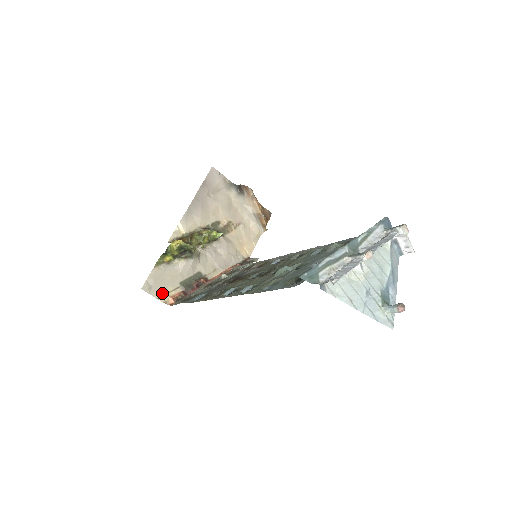
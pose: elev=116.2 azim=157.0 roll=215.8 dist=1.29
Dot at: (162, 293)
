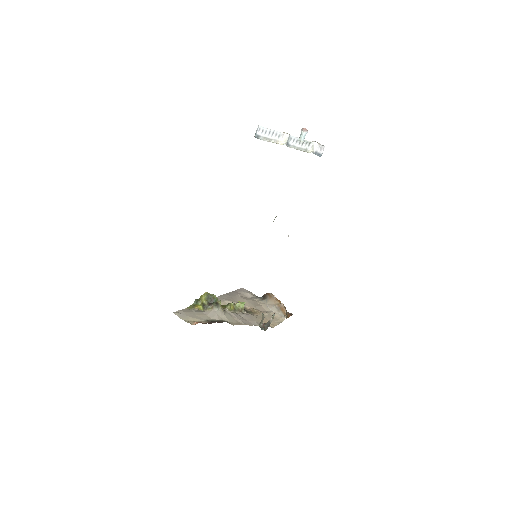
Dot at: (189, 320)
